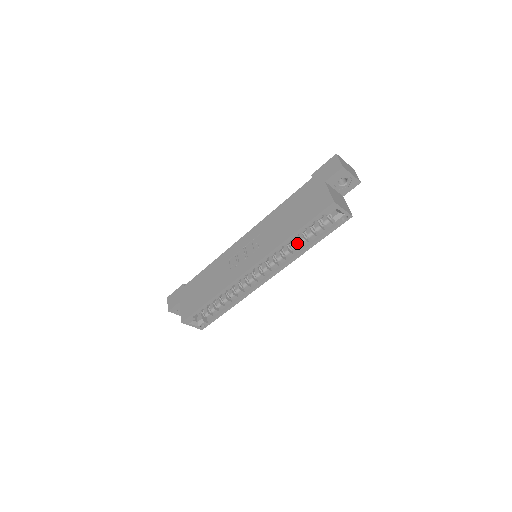
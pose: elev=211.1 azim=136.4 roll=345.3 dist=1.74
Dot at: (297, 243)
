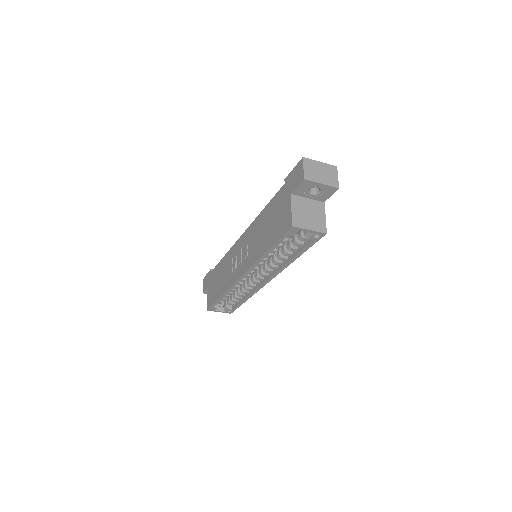
Dot at: occluded
